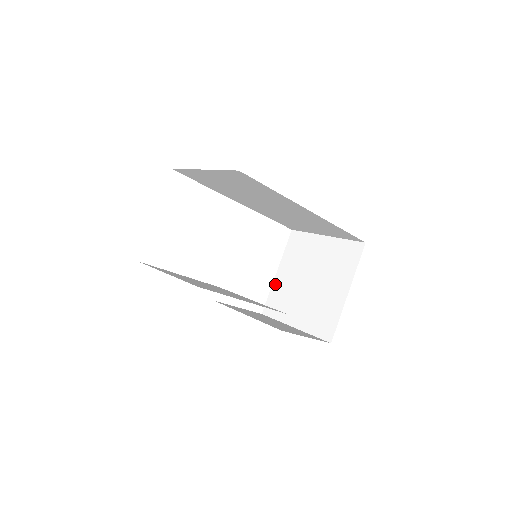
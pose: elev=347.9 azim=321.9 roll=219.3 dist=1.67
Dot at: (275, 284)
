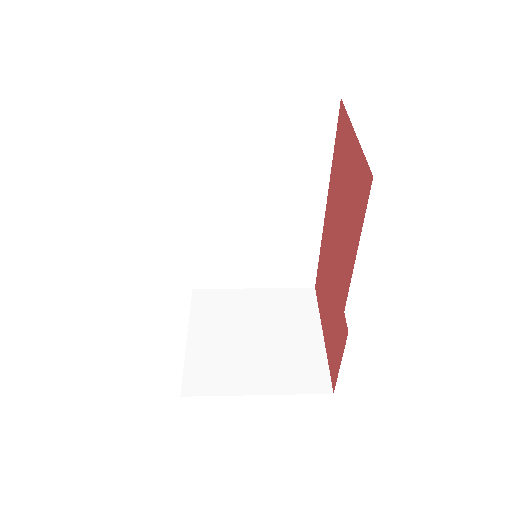
Dot at: (191, 352)
